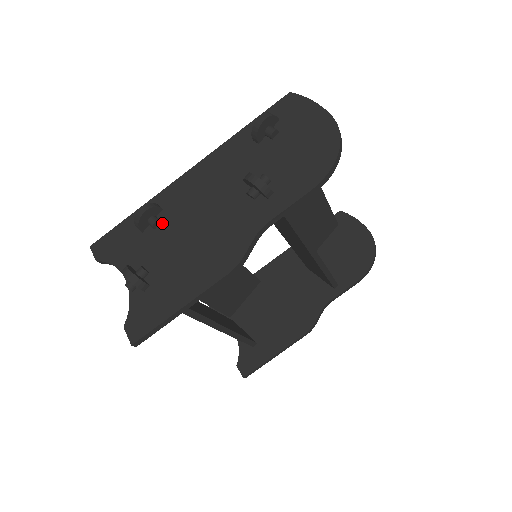
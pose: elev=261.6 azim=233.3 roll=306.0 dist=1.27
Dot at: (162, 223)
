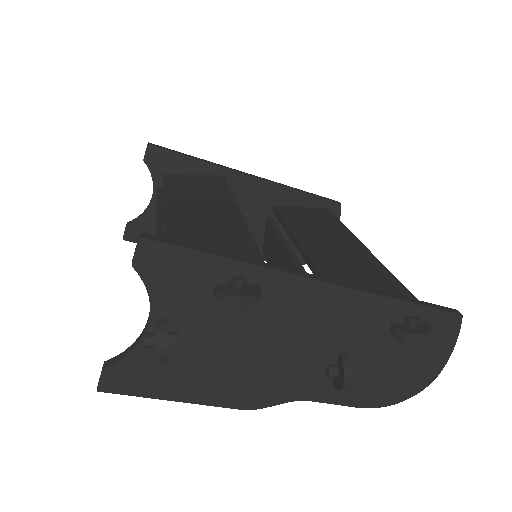
Dot at: (242, 308)
